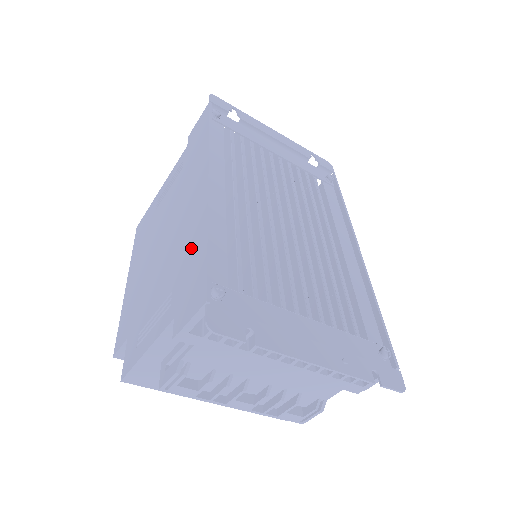
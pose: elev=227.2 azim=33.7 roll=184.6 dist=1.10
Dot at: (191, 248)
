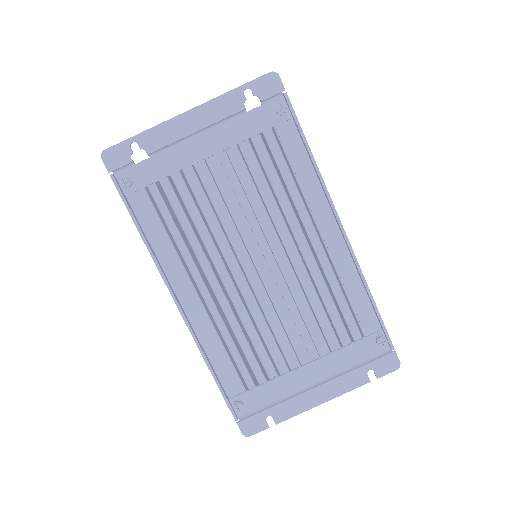
Dot at: occluded
